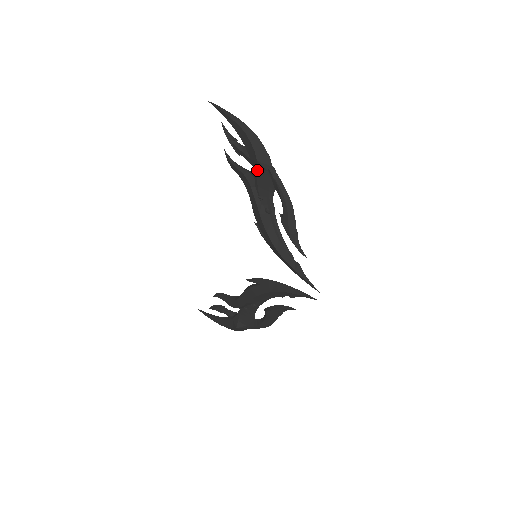
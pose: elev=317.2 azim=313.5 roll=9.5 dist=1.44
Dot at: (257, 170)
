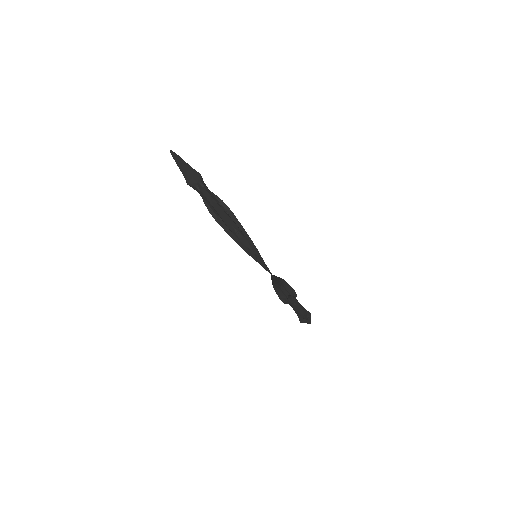
Dot at: occluded
